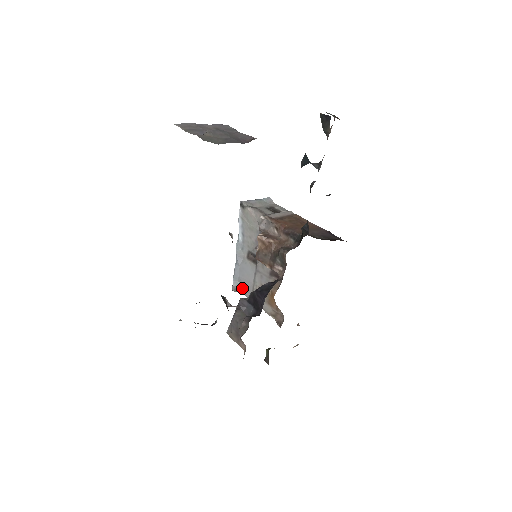
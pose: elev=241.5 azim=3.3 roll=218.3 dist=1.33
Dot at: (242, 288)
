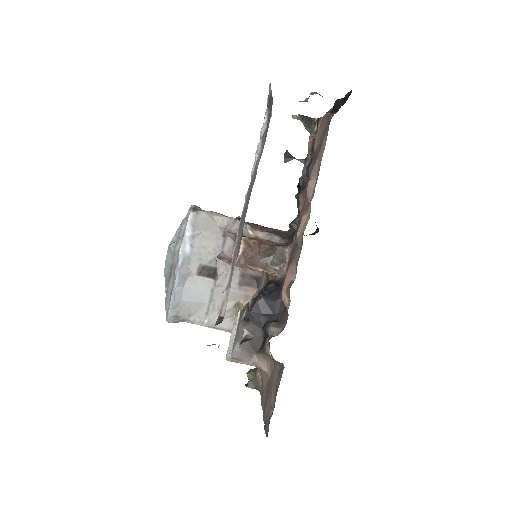
Dot at: (185, 315)
